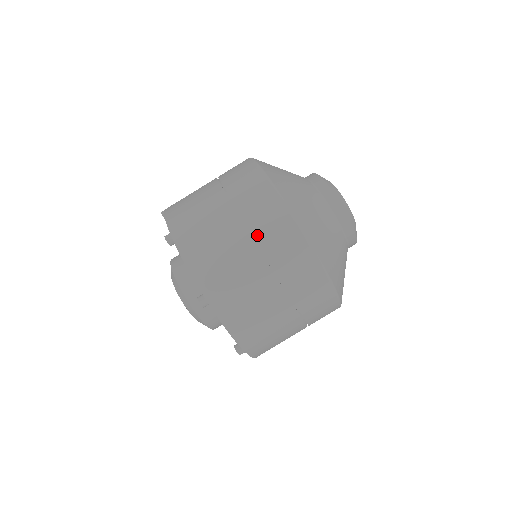
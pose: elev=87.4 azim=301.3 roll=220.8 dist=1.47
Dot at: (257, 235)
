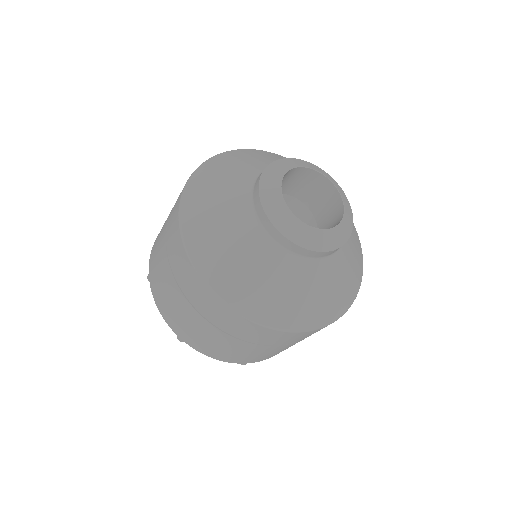
Dot at: (252, 342)
